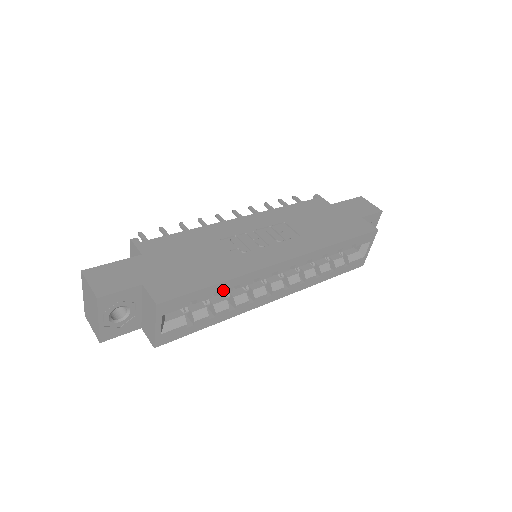
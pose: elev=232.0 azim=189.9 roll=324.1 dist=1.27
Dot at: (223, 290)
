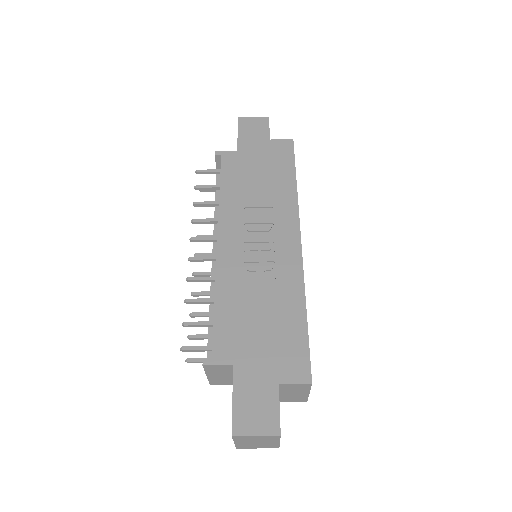
Dot at: occluded
